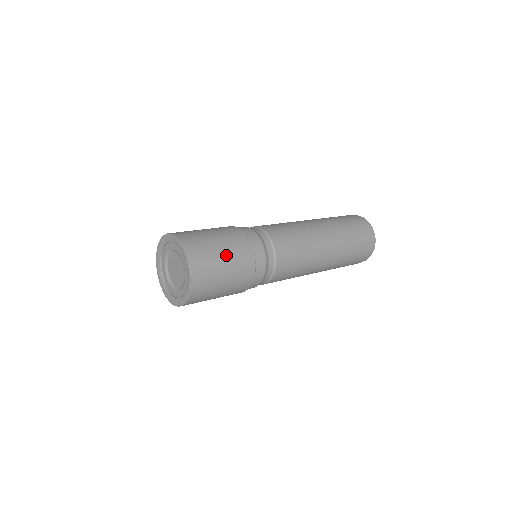
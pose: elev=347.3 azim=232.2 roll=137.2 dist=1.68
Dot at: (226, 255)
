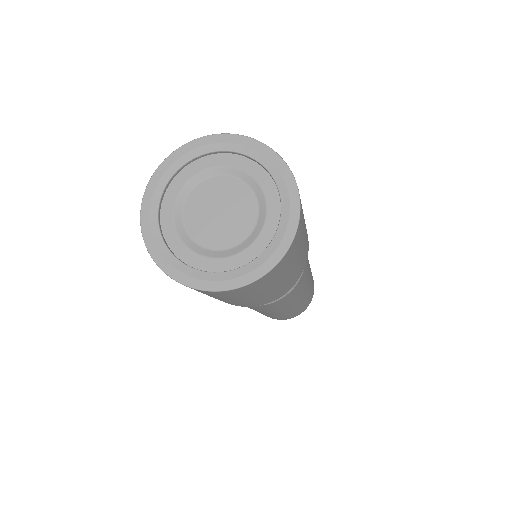
Dot at: (305, 240)
